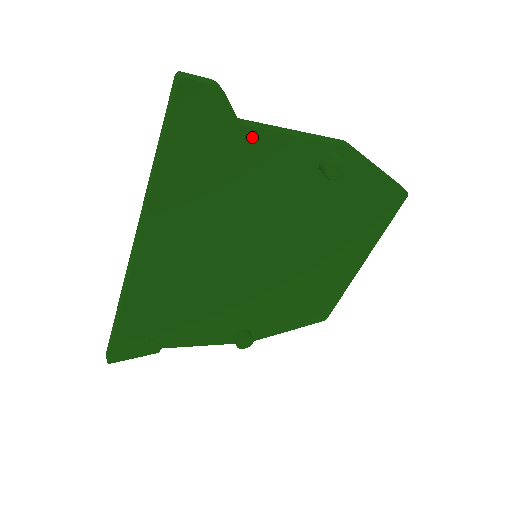
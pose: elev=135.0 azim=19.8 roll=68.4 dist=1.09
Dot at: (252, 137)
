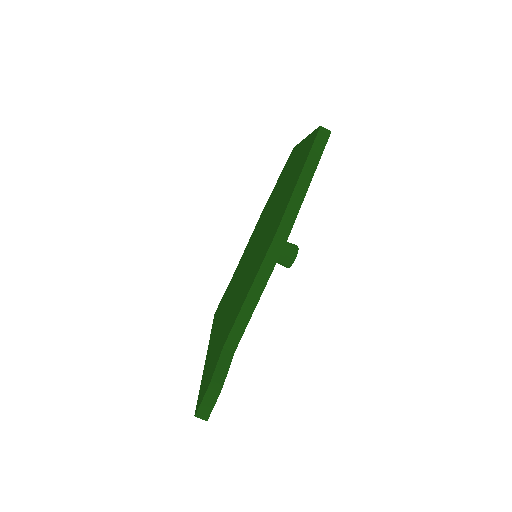
Dot at: occluded
